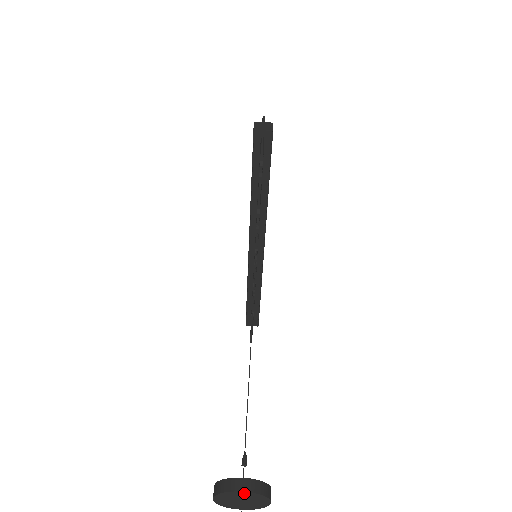
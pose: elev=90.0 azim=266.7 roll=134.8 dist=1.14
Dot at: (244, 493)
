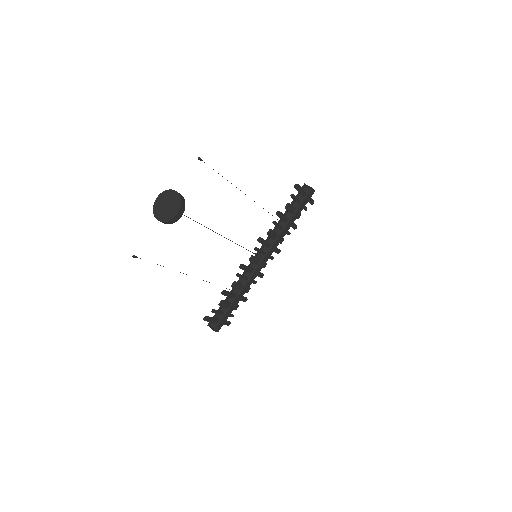
Dot at: (175, 194)
